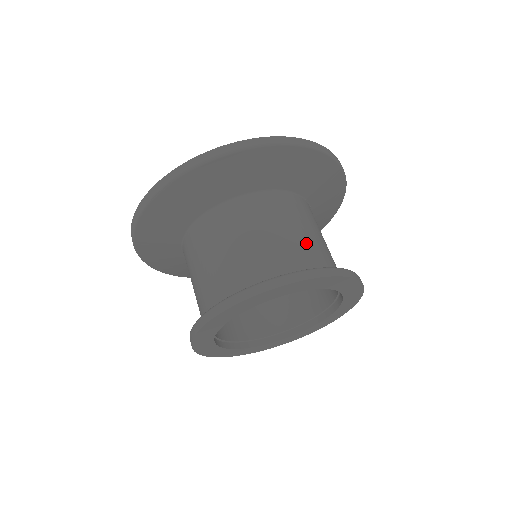
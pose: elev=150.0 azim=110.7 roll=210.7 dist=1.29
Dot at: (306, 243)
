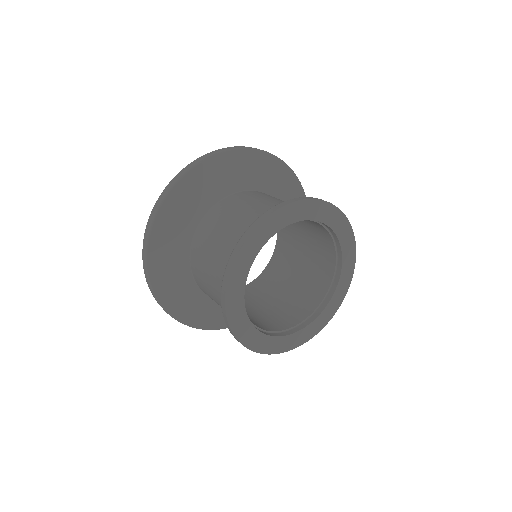
Dot at: occluded
